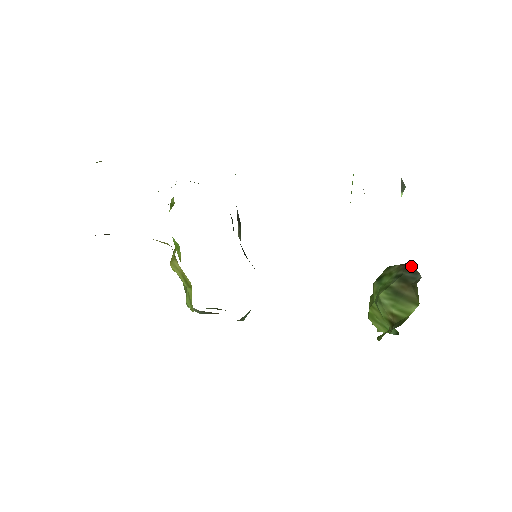
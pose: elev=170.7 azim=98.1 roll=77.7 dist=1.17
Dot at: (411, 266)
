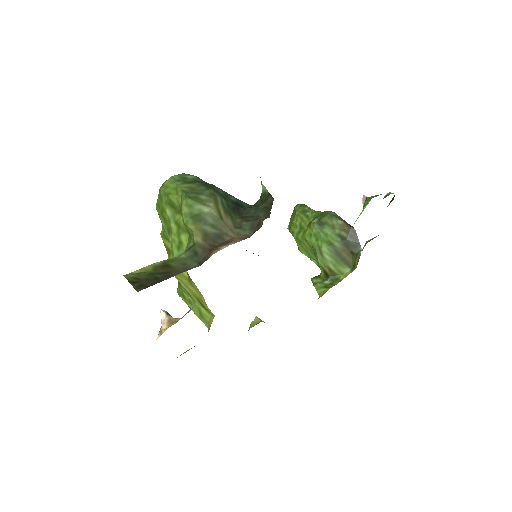
Dot at: (355, 233)
